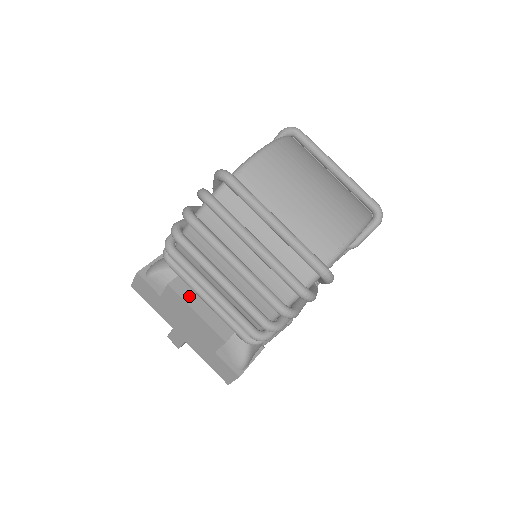
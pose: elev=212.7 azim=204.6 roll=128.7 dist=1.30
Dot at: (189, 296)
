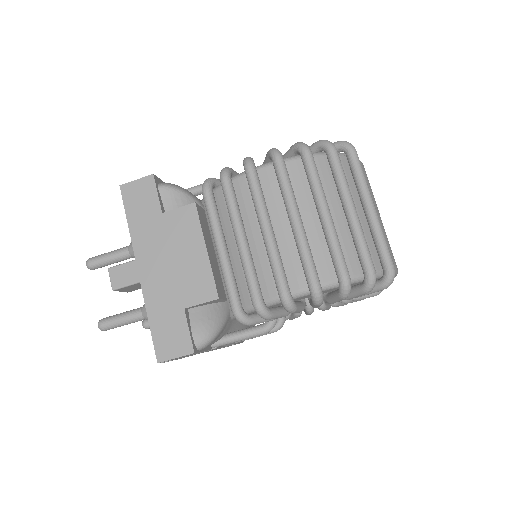
Dot at: (205, 231)
